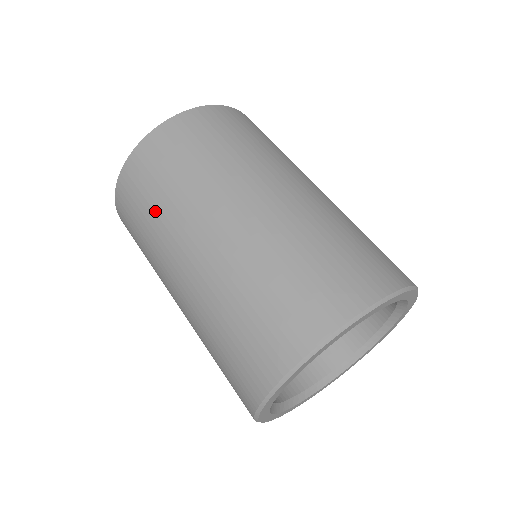
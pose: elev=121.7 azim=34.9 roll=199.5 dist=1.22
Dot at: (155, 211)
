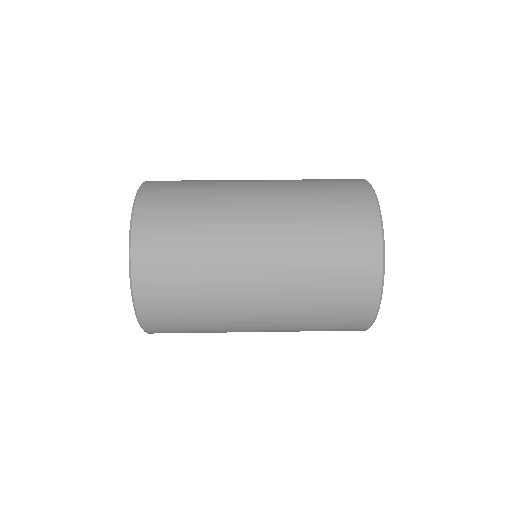
Dot at: (198, 212)
